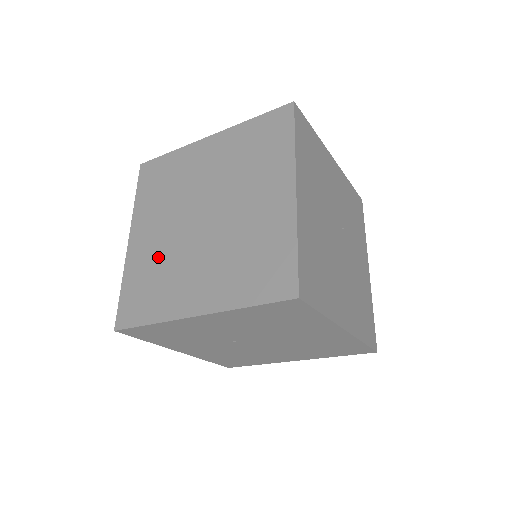
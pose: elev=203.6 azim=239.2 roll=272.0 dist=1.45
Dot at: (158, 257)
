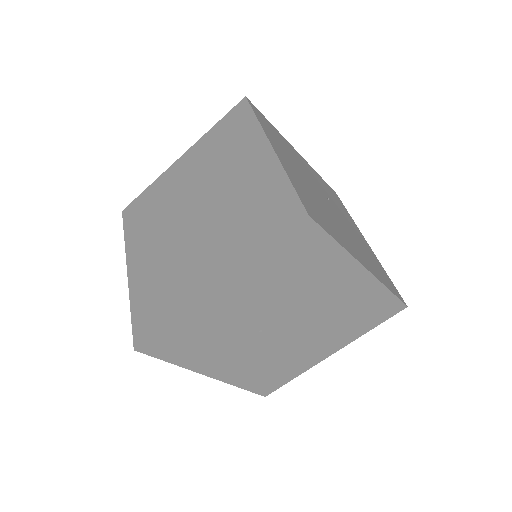
Dot at: (161, 266)
